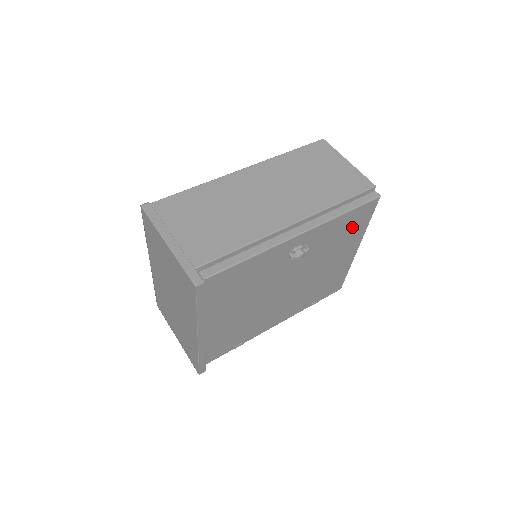
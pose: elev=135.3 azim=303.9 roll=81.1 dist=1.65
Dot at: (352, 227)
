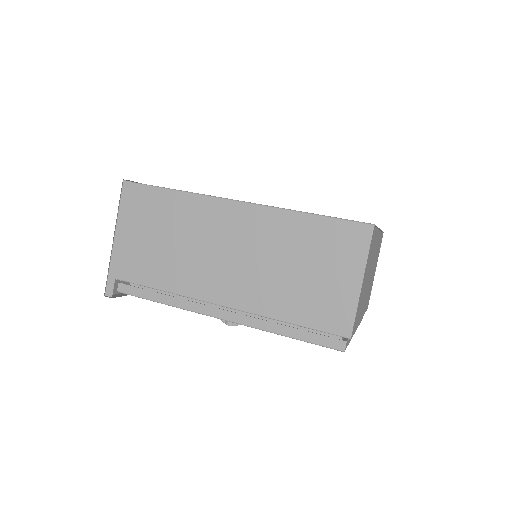
Dot at: occluded
